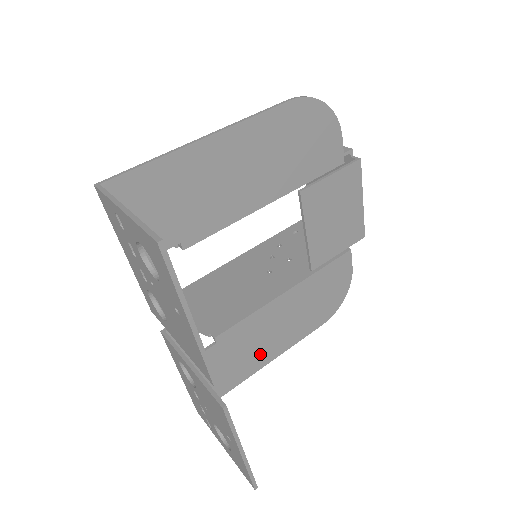
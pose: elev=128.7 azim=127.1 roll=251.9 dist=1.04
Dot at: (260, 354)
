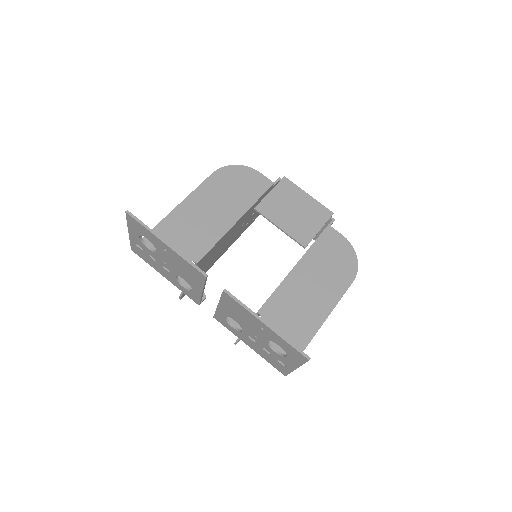
Dot at: (309, 317)
